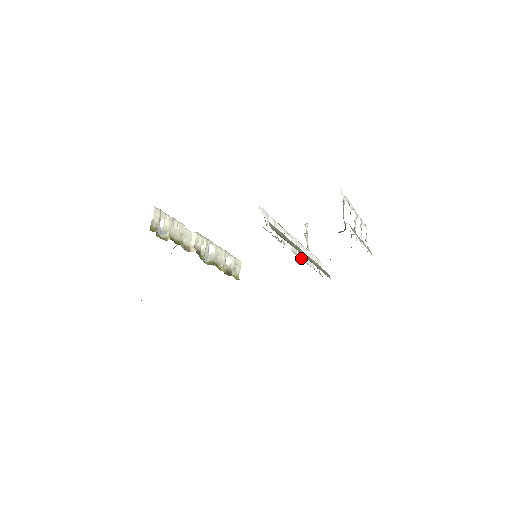
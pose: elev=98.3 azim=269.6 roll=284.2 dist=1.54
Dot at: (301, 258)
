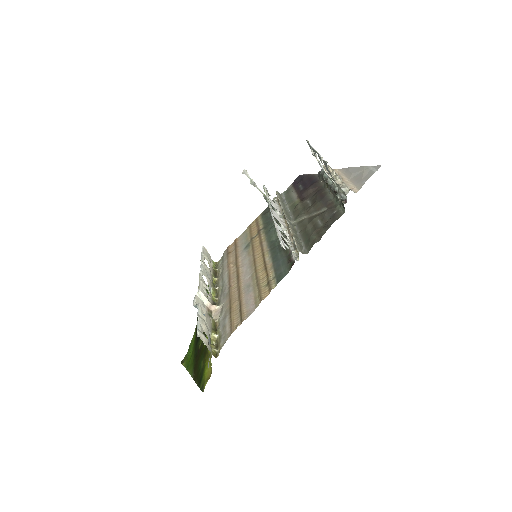
Dot at: (282, 219)
